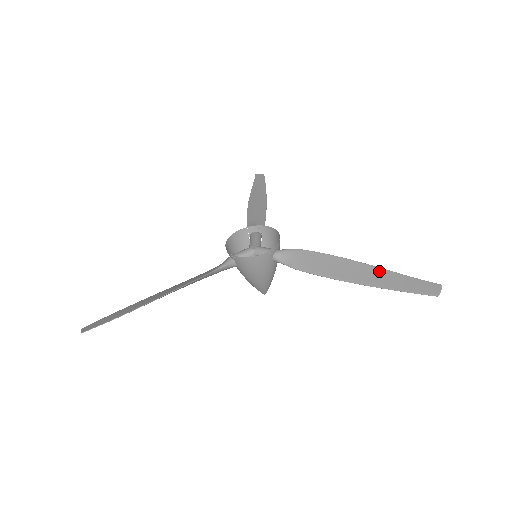
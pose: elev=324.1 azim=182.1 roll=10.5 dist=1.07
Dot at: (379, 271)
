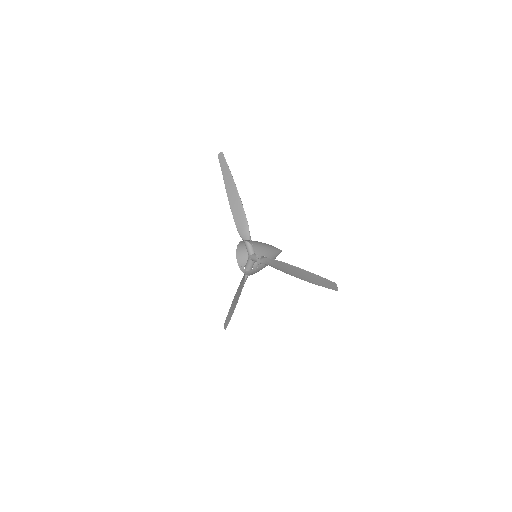
Dot at: (307, 273)
